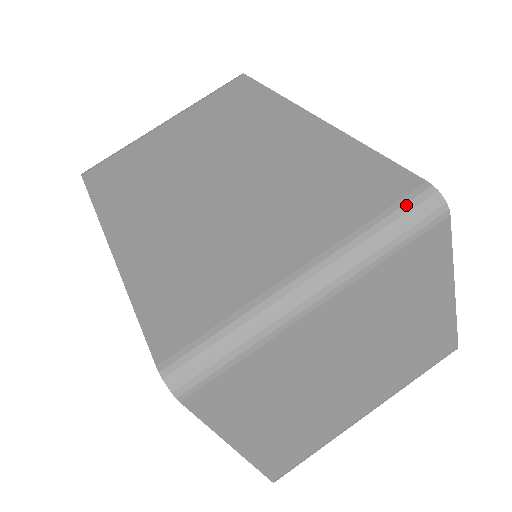
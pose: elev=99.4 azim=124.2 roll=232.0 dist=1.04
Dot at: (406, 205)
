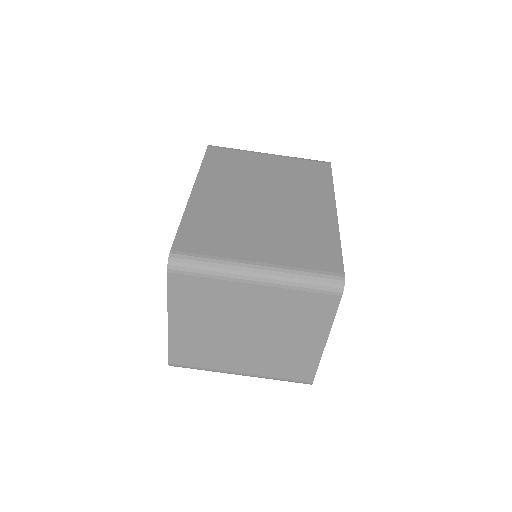
Dot at: (326, 275)
